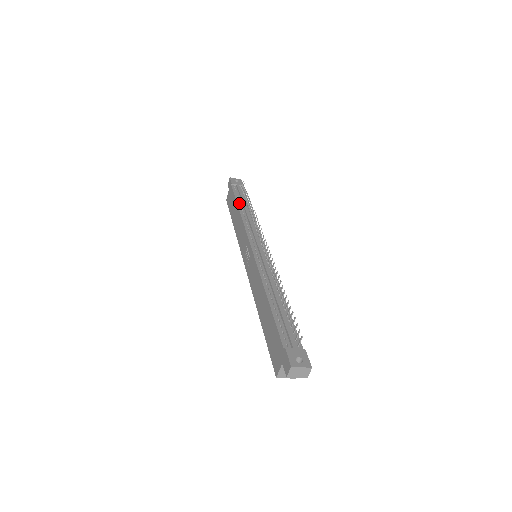
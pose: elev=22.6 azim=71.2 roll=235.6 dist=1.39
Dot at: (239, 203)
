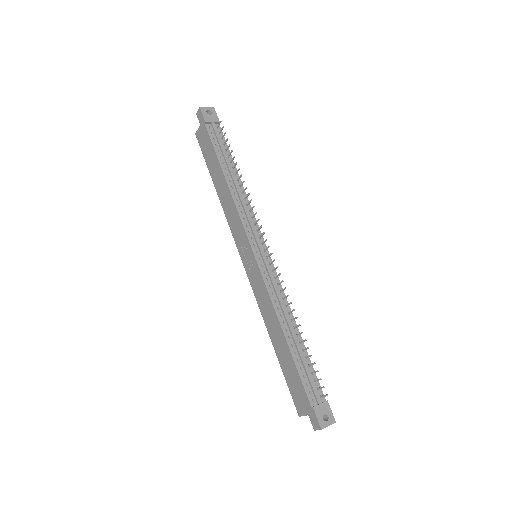
Dot at: (223, 165)
